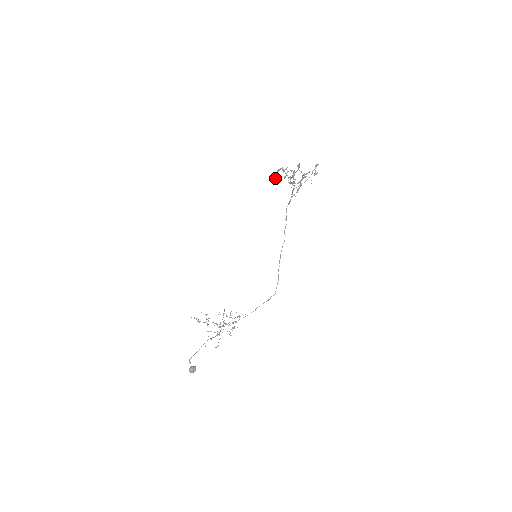
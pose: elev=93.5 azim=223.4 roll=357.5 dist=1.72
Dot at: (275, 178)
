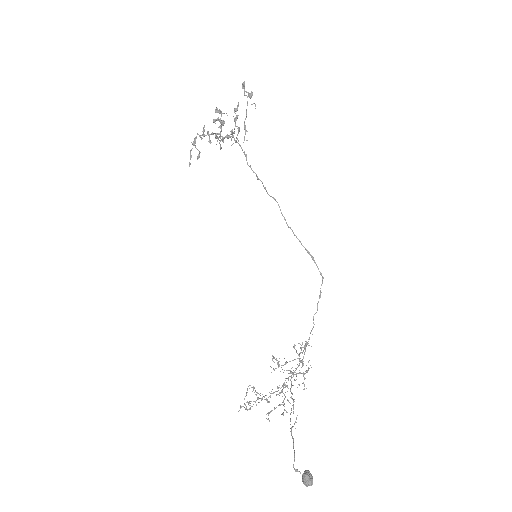
Dot at: occluded
